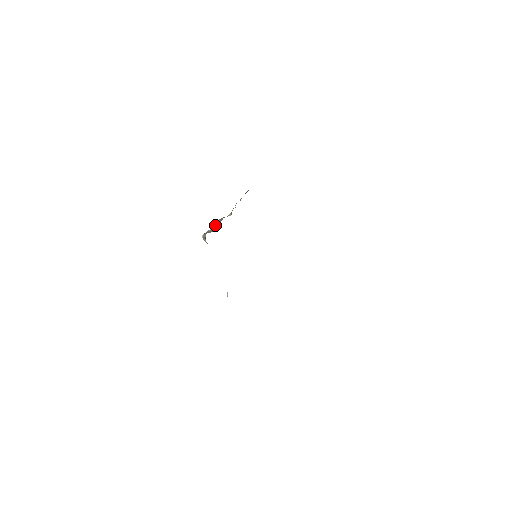
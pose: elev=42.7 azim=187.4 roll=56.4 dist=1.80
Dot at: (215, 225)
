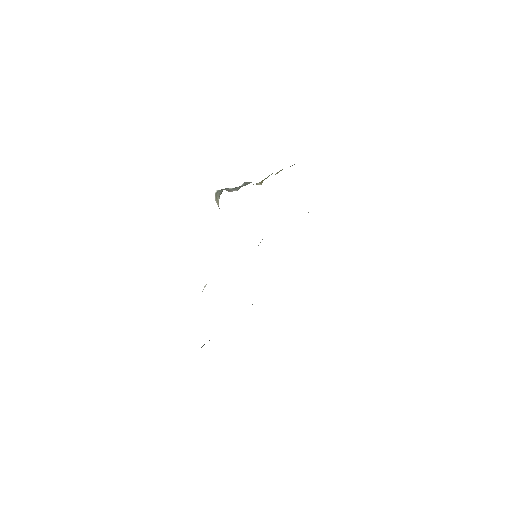
Dot at: occluded
